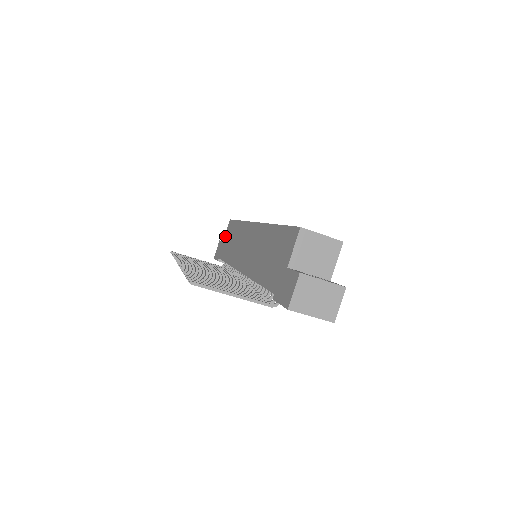
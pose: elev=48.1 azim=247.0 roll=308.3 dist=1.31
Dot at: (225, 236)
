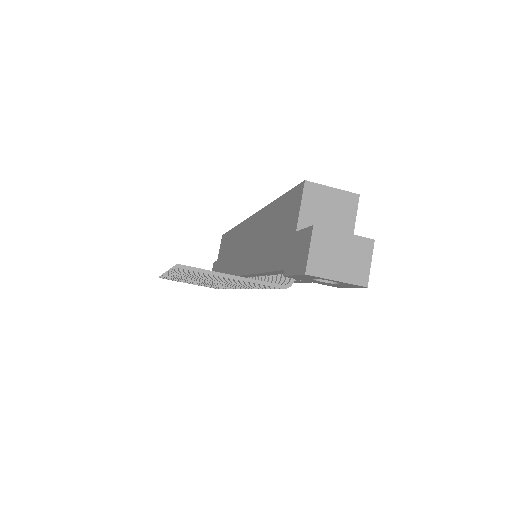
Dot at: (219, 253)
